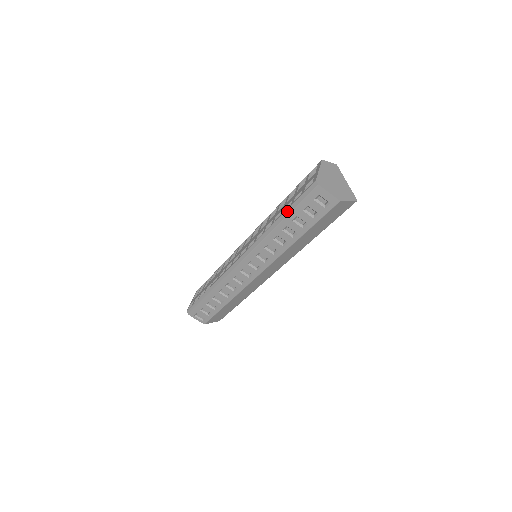
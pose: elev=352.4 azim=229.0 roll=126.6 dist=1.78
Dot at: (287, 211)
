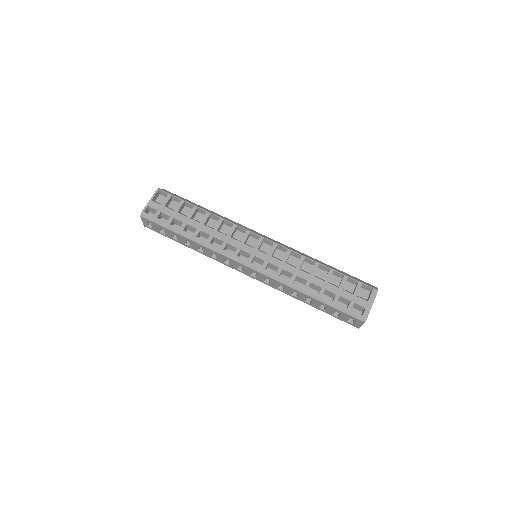
Dot at: (327, 301)
